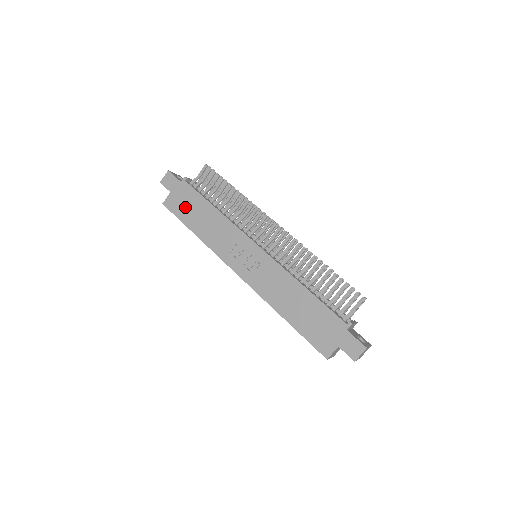
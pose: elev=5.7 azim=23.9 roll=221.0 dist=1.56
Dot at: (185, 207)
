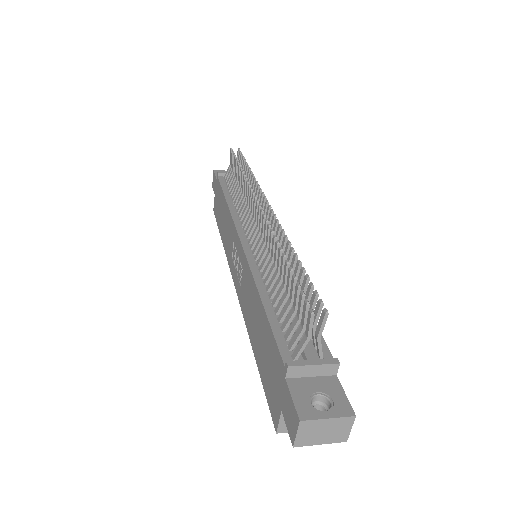
Dot at: (218, 208)
